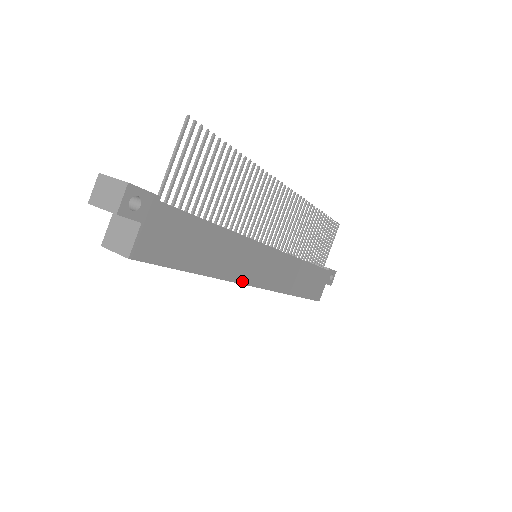
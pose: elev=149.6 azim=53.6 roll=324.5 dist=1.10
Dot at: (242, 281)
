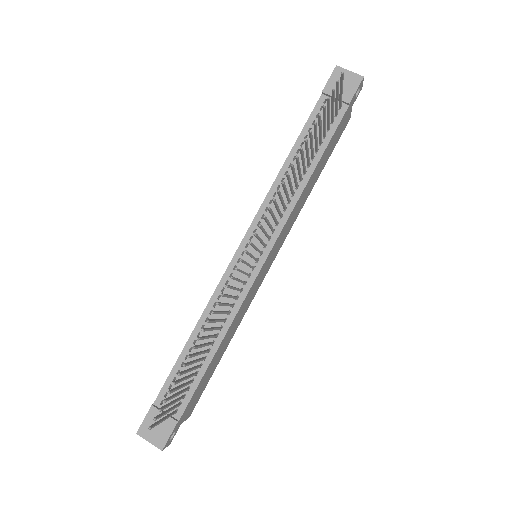
Dot at: (257, 290)
